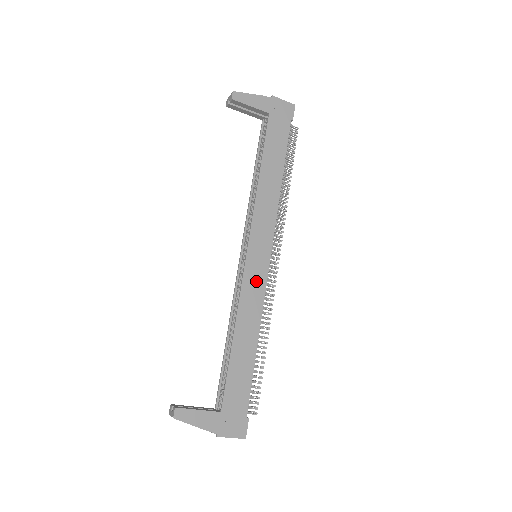
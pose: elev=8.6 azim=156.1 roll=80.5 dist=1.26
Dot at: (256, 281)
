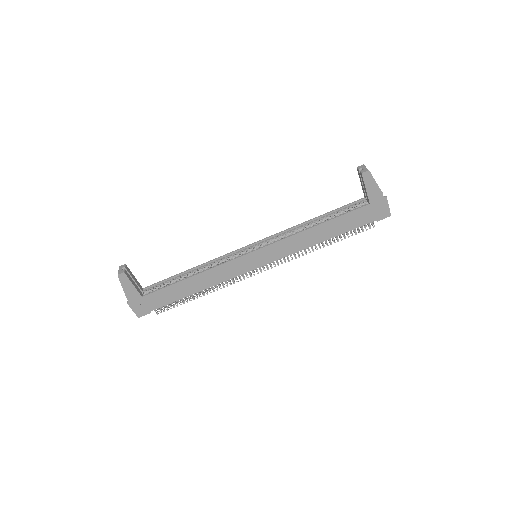
Dot at: (238, 268)
